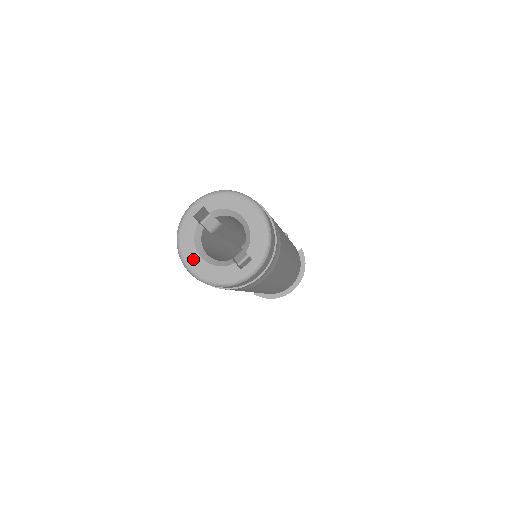
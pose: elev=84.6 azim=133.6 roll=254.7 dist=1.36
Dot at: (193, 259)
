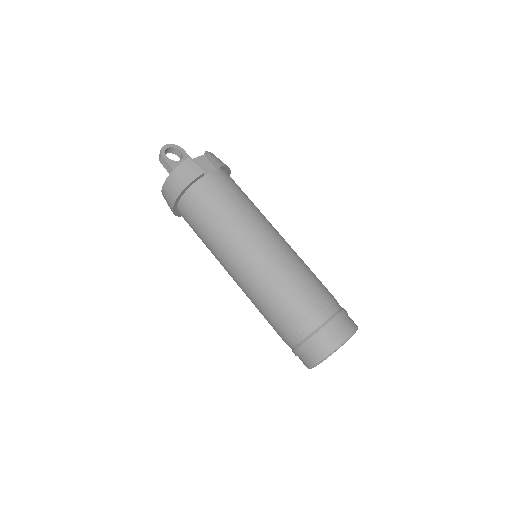
Dot at: occluded
